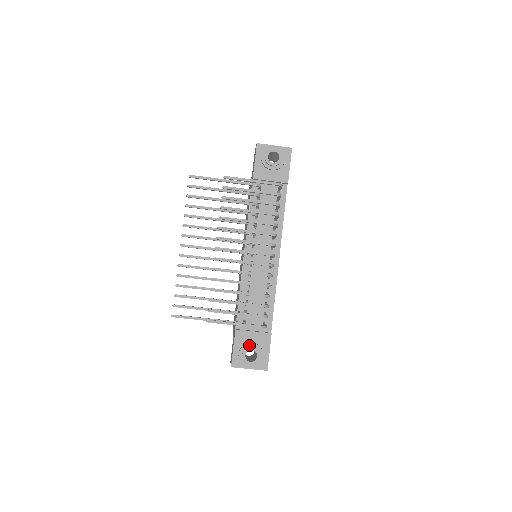
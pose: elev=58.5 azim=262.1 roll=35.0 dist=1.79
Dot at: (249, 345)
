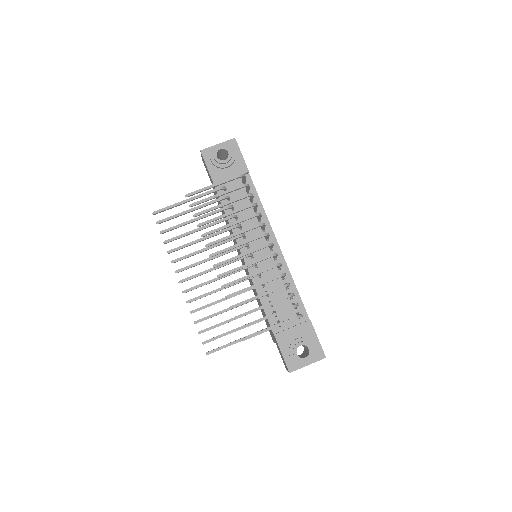
Dot at: (295, 342)
